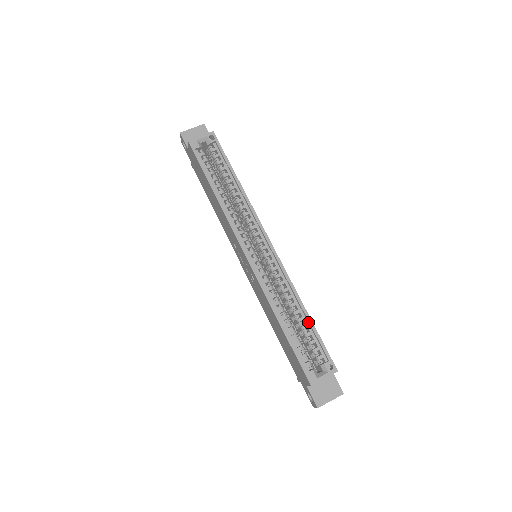
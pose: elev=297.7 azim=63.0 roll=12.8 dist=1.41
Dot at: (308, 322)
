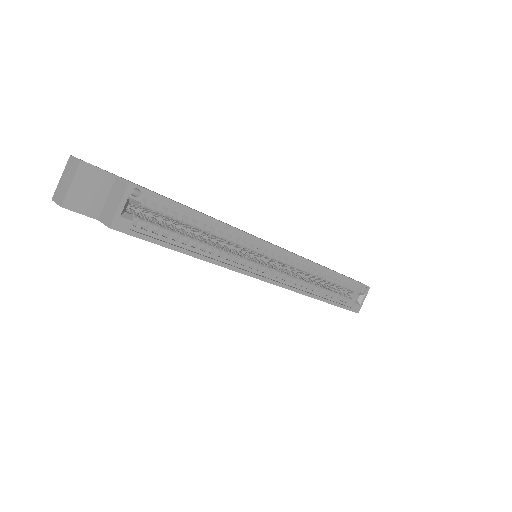
Dot at: (338, 277)
